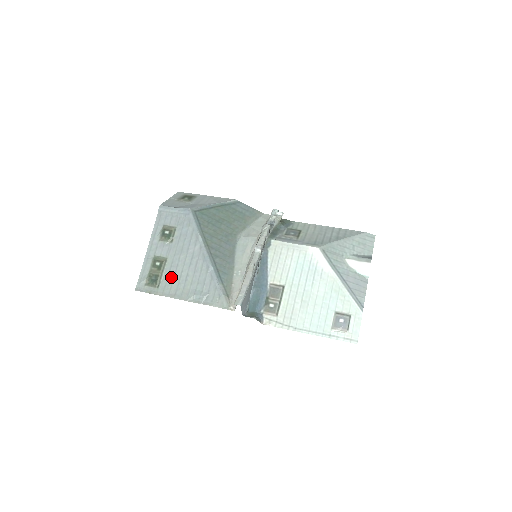
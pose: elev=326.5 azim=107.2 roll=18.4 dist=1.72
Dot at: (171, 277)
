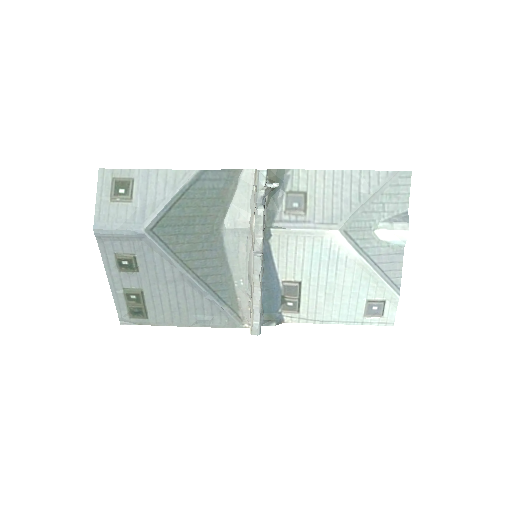
Dot at: (158, 307)
